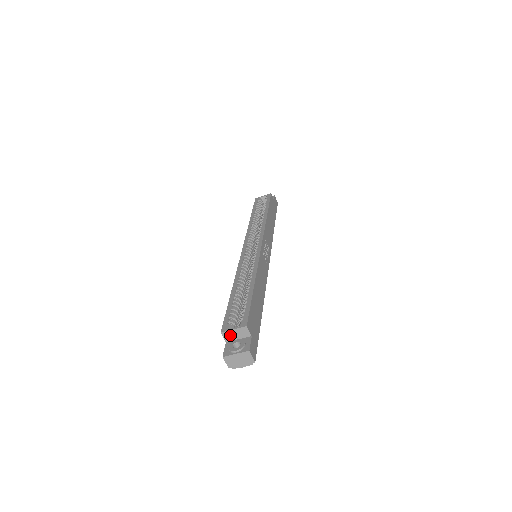
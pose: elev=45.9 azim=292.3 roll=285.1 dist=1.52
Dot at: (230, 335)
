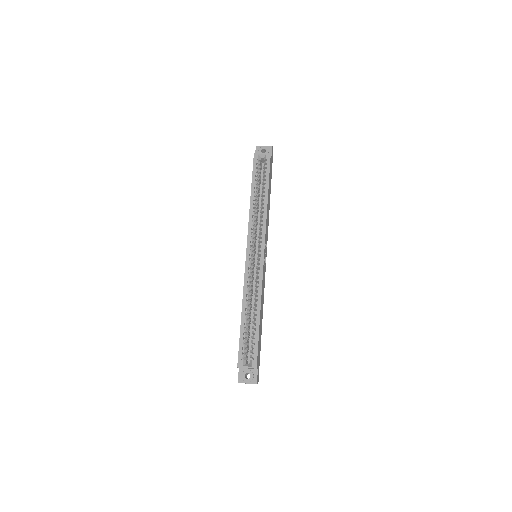
Dot at: (243, 368)
